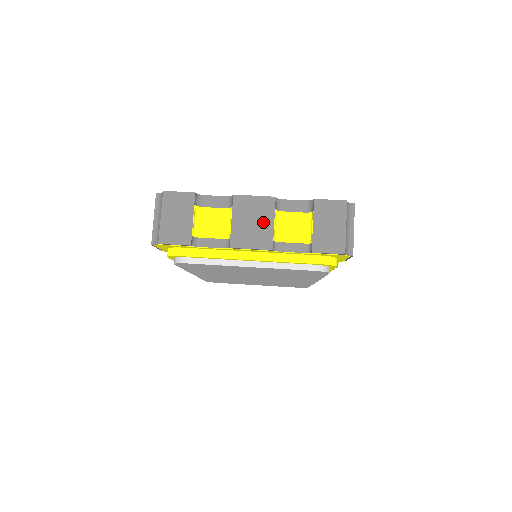
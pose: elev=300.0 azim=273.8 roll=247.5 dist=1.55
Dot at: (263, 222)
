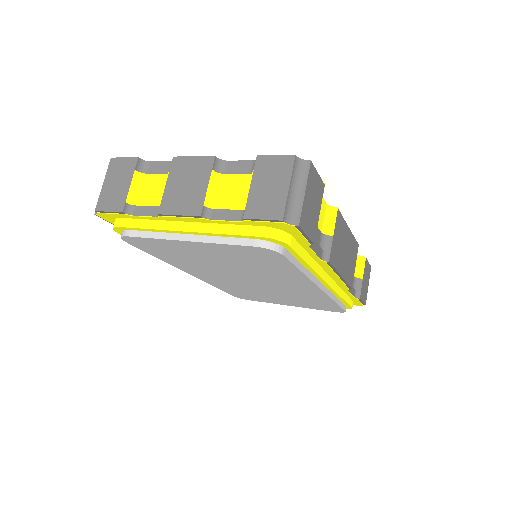
Dot at: (197, 185)
